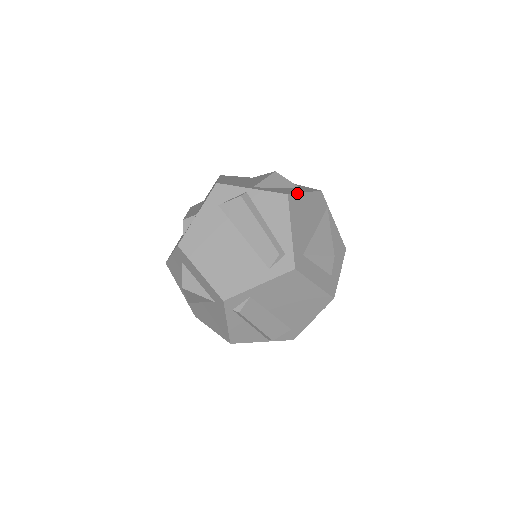
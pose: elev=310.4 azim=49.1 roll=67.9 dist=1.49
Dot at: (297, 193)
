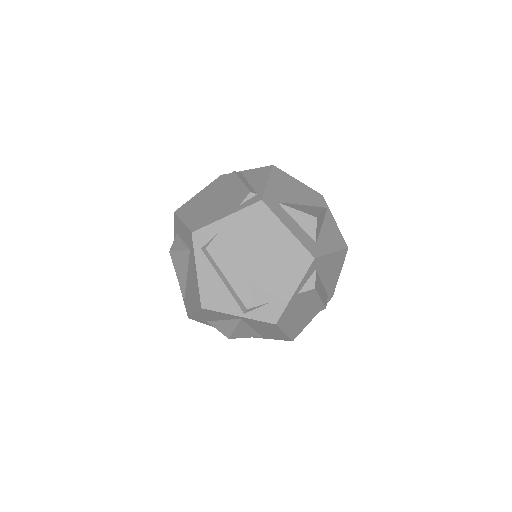
Dot at: (286, 173)
